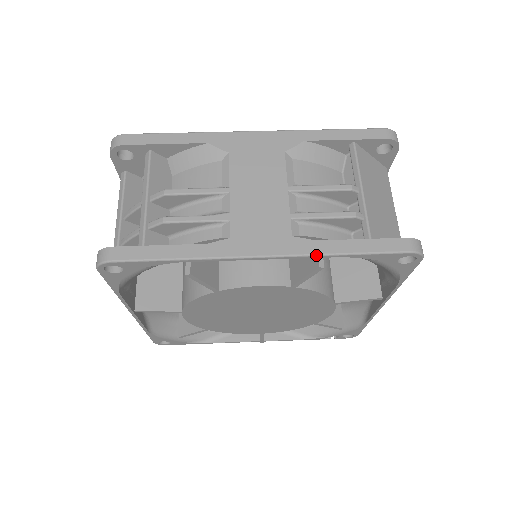
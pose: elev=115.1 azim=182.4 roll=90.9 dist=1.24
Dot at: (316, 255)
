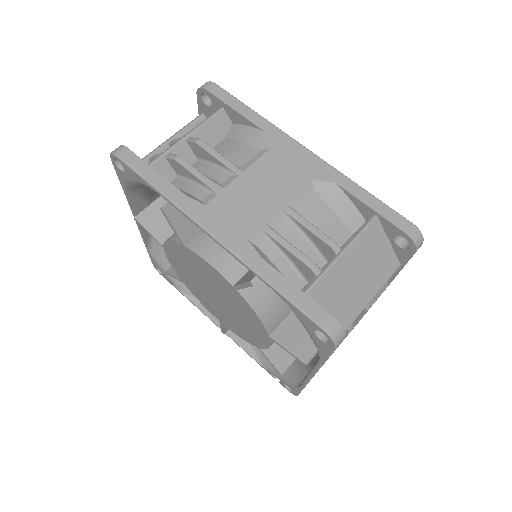
Dot at: (250, 267)
